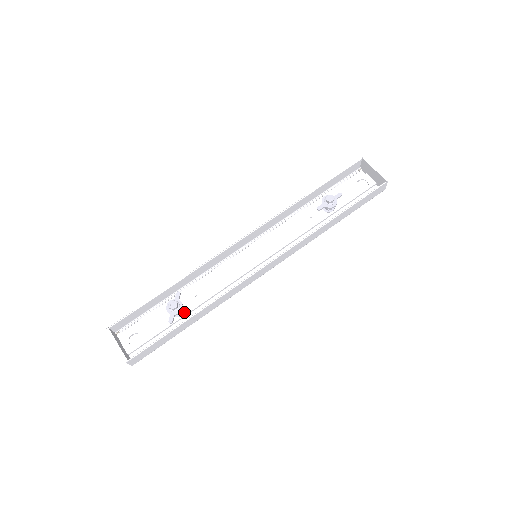
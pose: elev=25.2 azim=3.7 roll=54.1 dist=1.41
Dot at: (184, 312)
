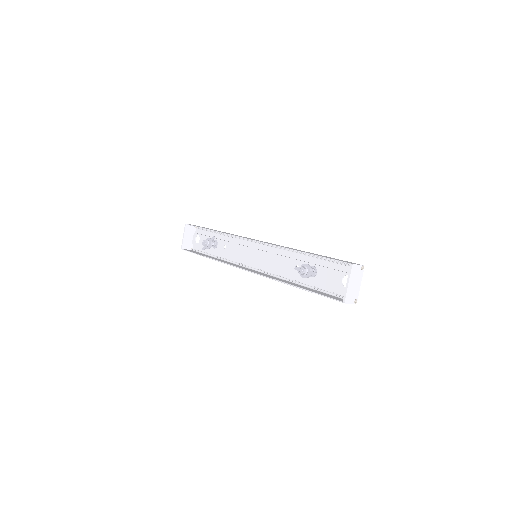
Dot at: (216, 248)
